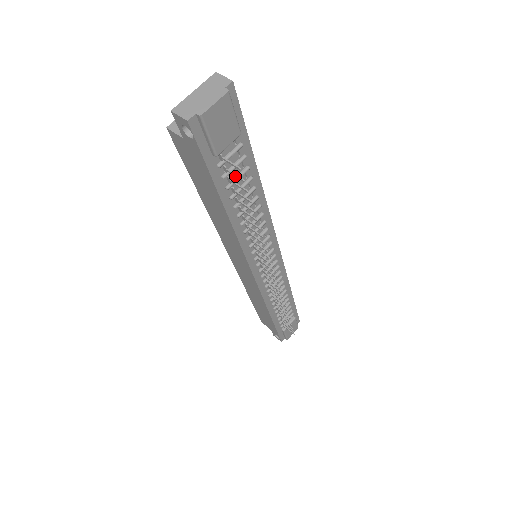
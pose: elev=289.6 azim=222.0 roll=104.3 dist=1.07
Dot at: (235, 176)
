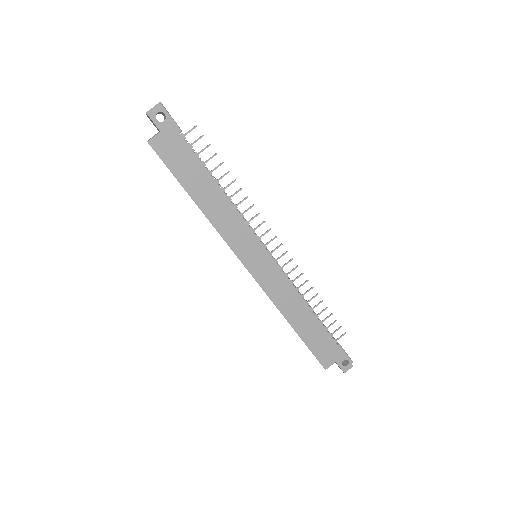
Dot at: (197, 140)
